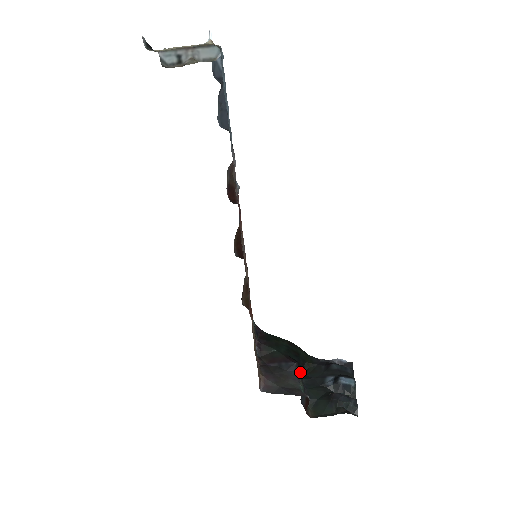
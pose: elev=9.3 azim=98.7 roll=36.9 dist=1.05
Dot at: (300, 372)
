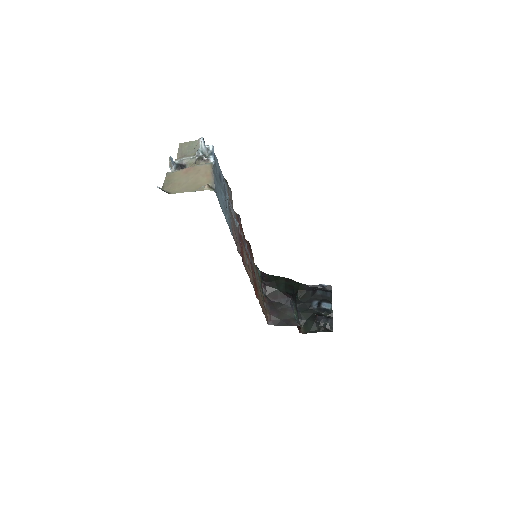
Dot at: (294, 301)
